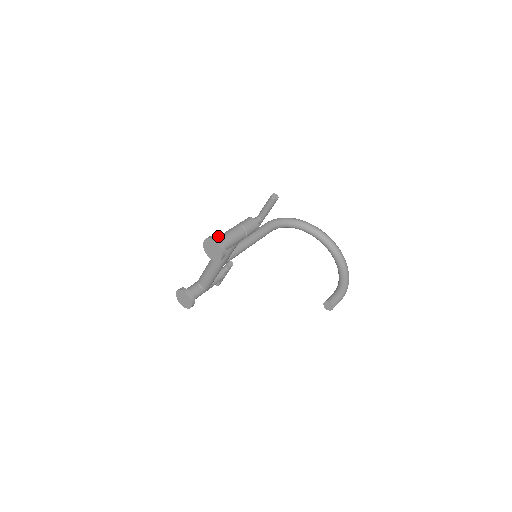
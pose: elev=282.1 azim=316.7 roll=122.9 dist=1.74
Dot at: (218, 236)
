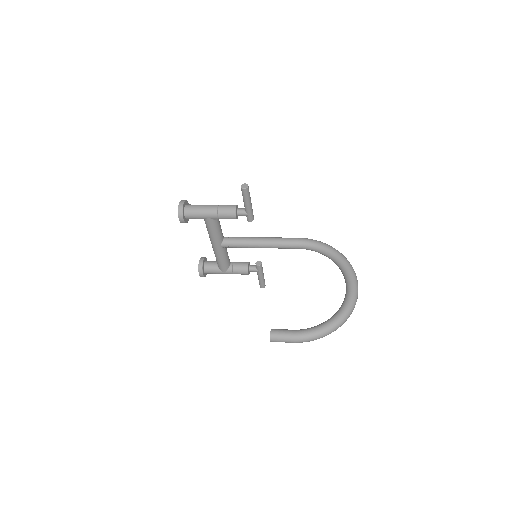
Dot at: occluded
